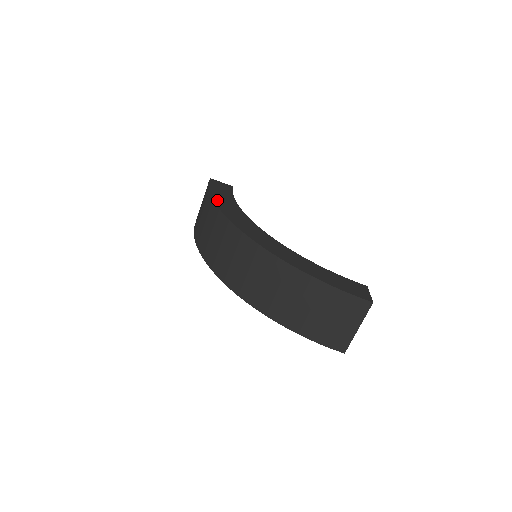
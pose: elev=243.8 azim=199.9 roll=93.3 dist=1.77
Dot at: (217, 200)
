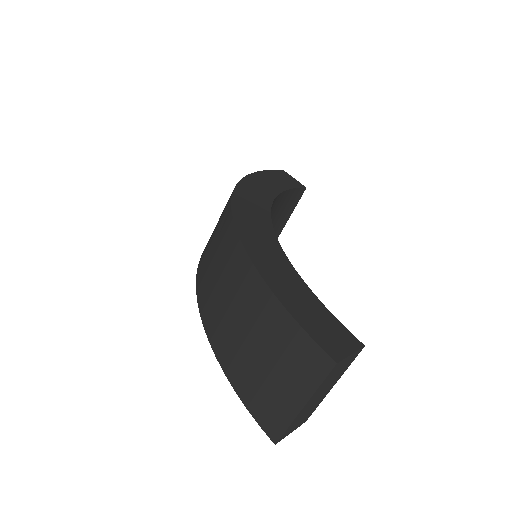
Dot at: (253, 178)
